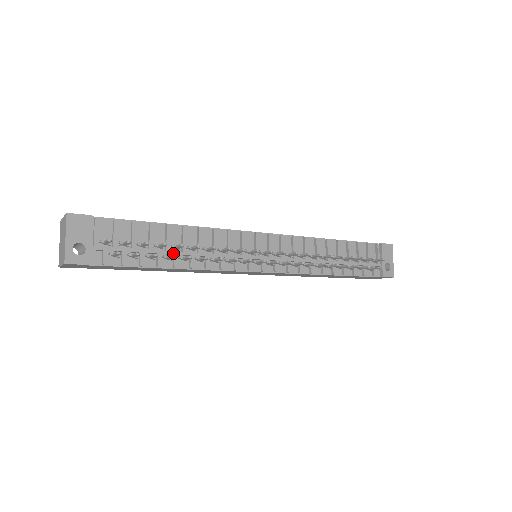
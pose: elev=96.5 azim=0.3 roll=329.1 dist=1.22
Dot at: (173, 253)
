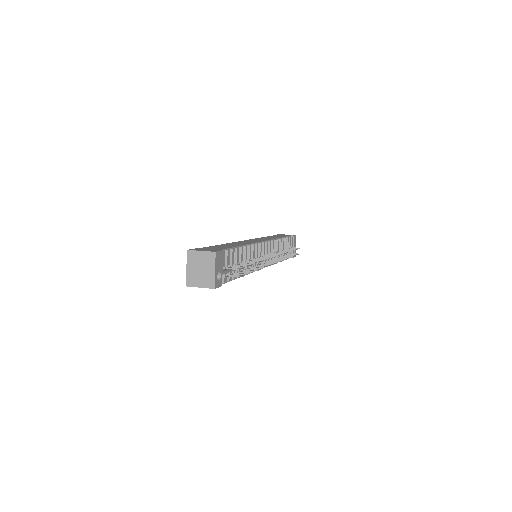
Dot at: (243, 267)
